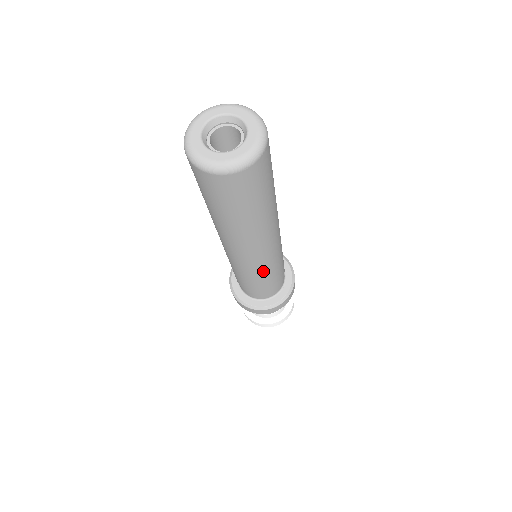
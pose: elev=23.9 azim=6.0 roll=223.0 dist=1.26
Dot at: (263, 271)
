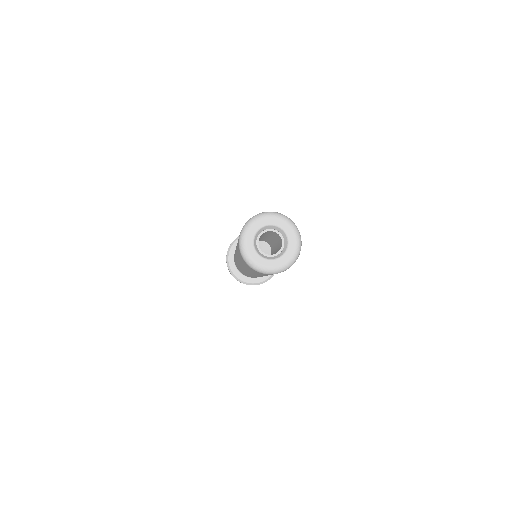
Dot at: occluded
